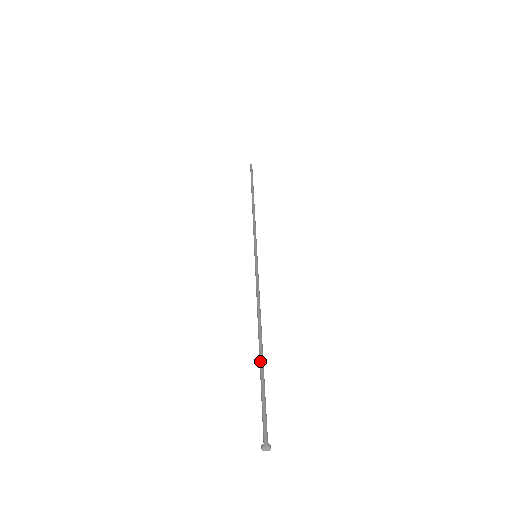
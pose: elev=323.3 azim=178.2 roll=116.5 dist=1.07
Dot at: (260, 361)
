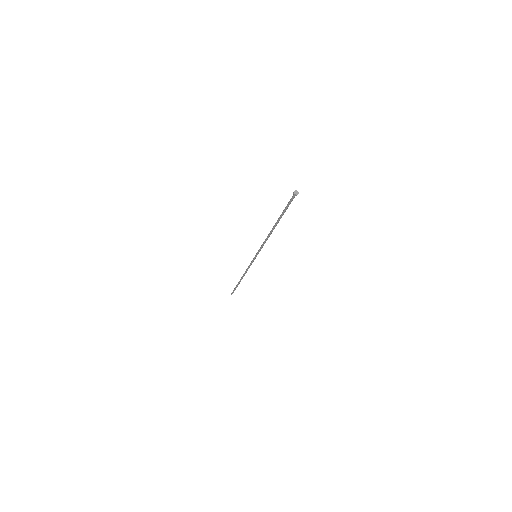
Dot at: (278, 218)
